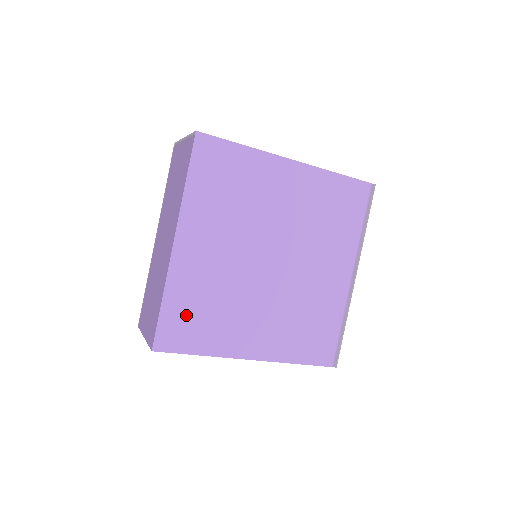
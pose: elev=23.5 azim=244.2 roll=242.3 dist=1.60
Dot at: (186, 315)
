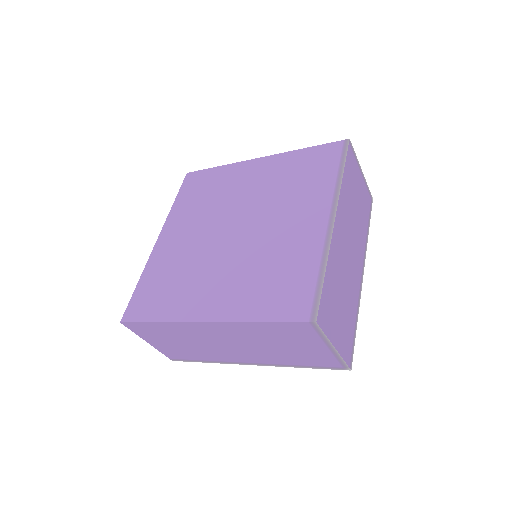
Dot at: (153, 289)
